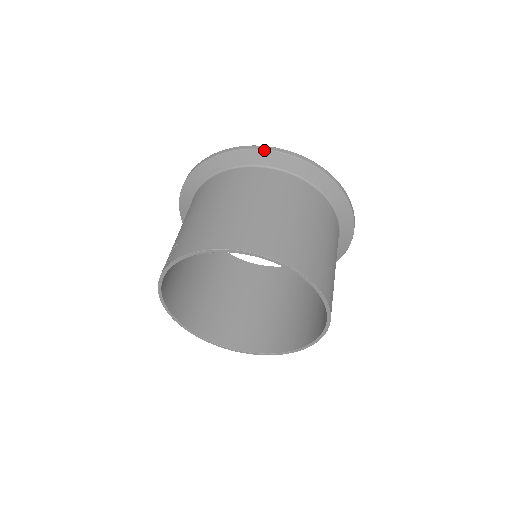
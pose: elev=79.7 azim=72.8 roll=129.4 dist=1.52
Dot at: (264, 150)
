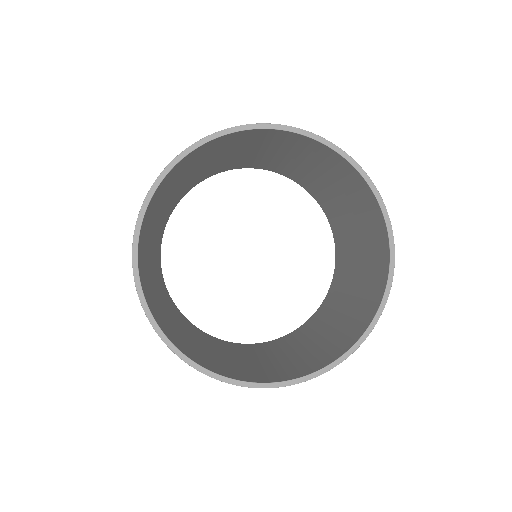
Dot at: occluded
